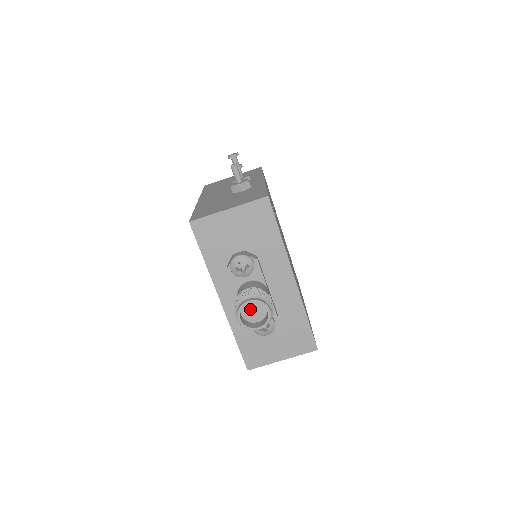
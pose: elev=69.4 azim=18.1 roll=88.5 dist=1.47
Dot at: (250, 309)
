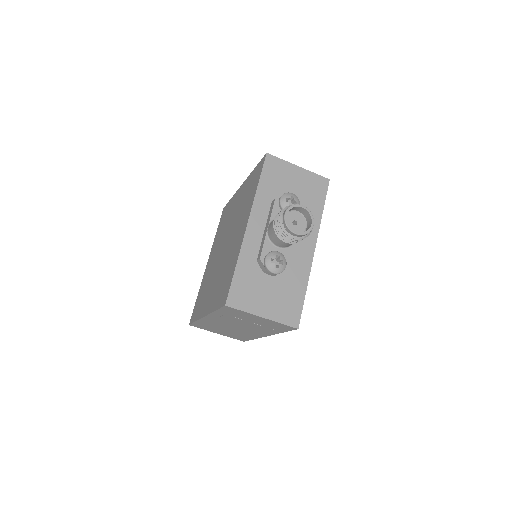
Dot at: (293, 220)
